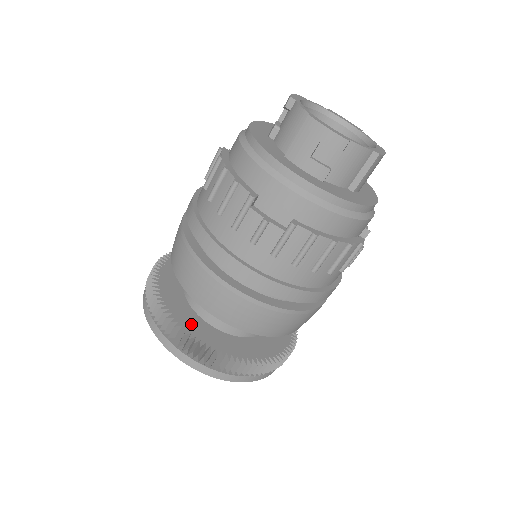
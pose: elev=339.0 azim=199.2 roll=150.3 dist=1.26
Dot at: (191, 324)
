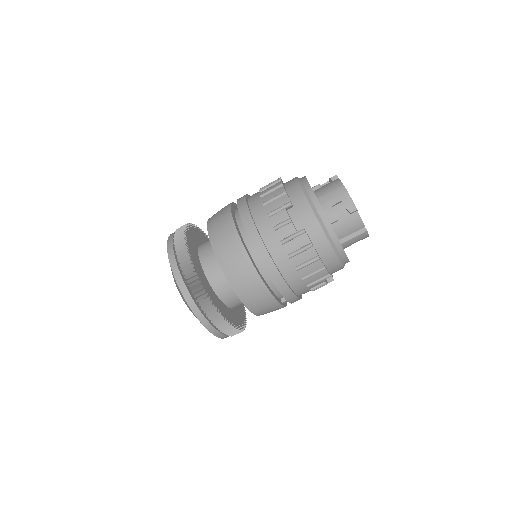
Dot at: (196, 263)
